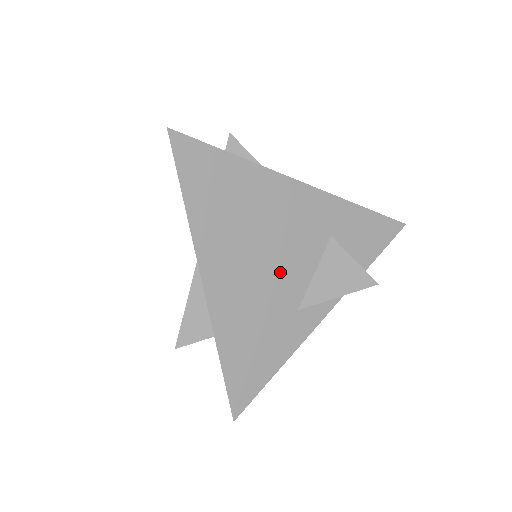
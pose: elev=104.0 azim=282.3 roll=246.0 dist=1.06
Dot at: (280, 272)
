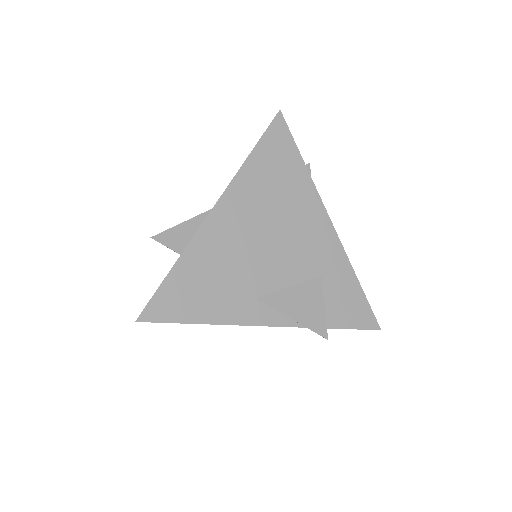
Dot at: (267, 258)
